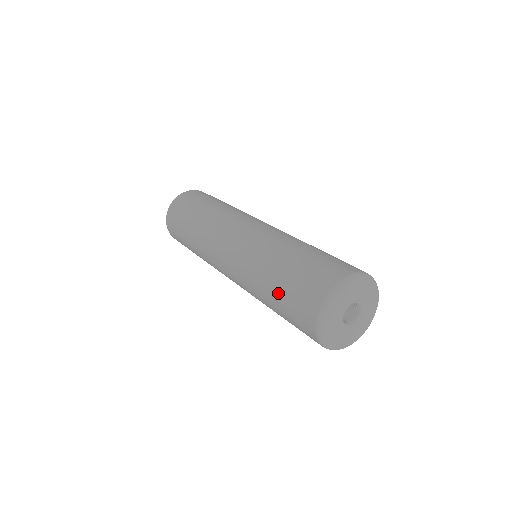
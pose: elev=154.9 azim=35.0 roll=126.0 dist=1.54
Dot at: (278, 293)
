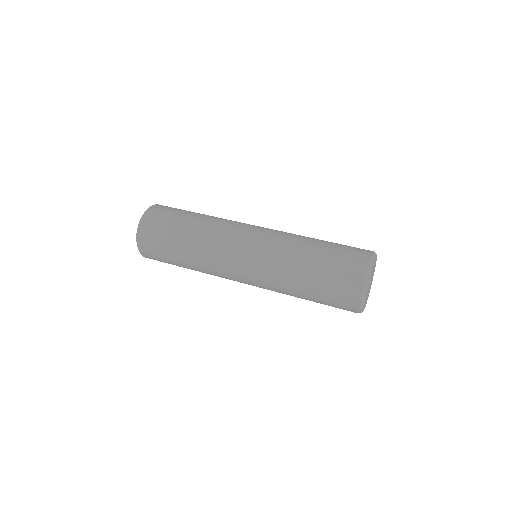
Dot at: (314, 297)
